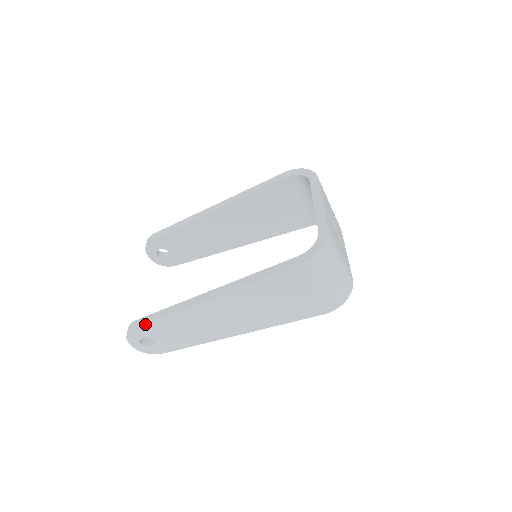
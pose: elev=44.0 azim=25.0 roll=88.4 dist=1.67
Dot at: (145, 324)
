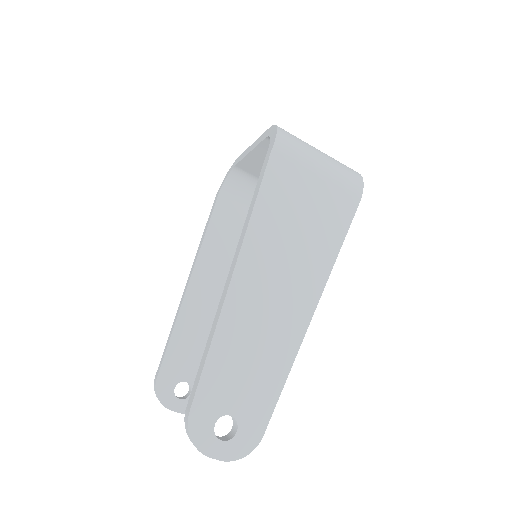
Dot at: (197, 390)
